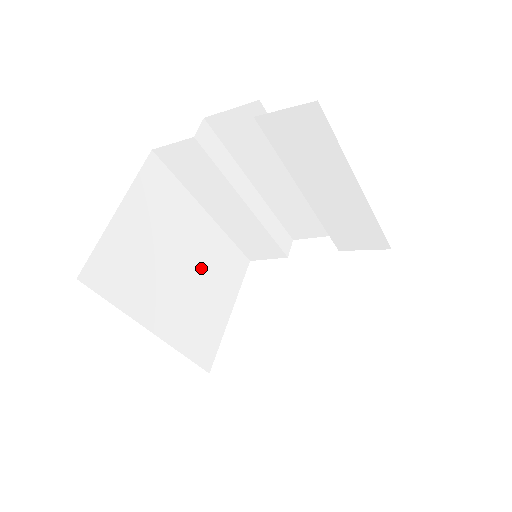
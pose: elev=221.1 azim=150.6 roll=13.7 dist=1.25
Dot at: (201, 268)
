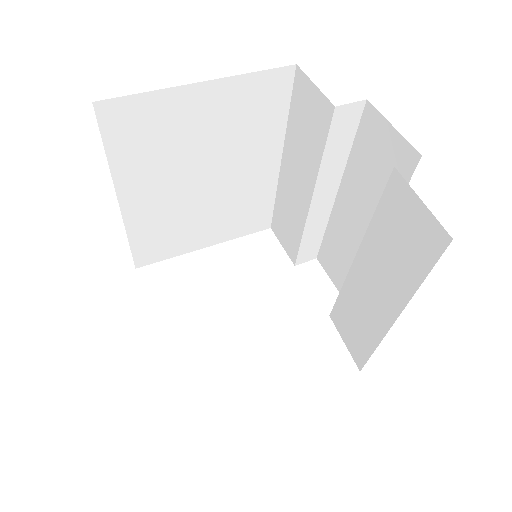
Dot at: (221, 196)
